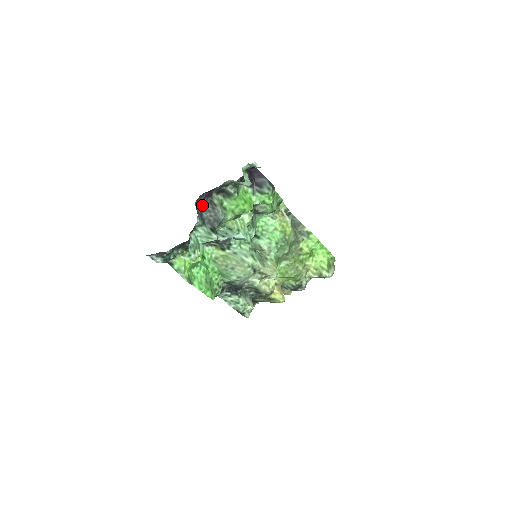
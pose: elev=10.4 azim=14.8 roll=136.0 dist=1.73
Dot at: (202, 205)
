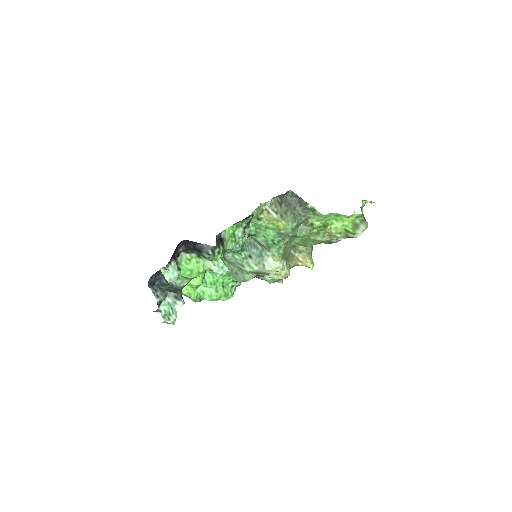
Dot at: (158, 281)
